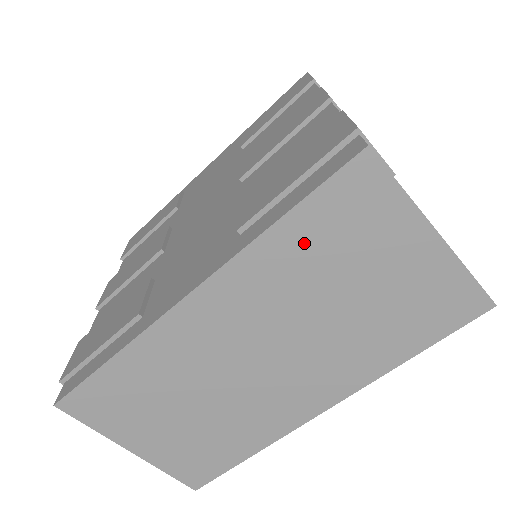
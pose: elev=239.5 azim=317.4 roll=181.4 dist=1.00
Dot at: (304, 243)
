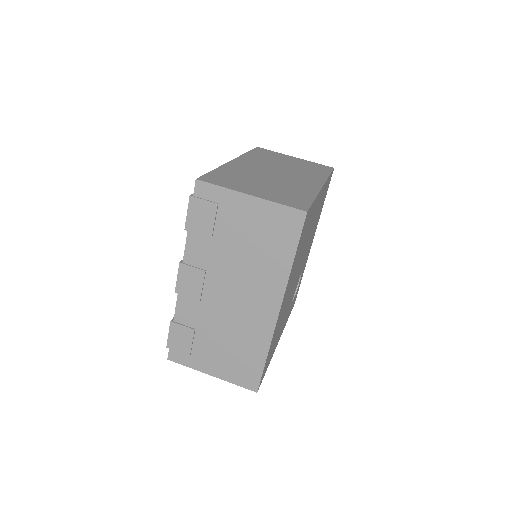
Dot at: (259, 155)
